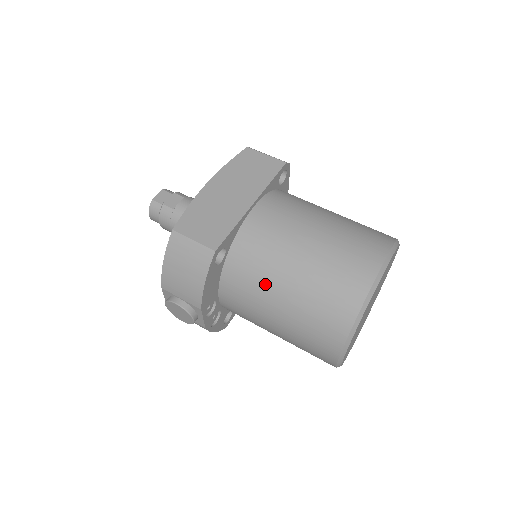
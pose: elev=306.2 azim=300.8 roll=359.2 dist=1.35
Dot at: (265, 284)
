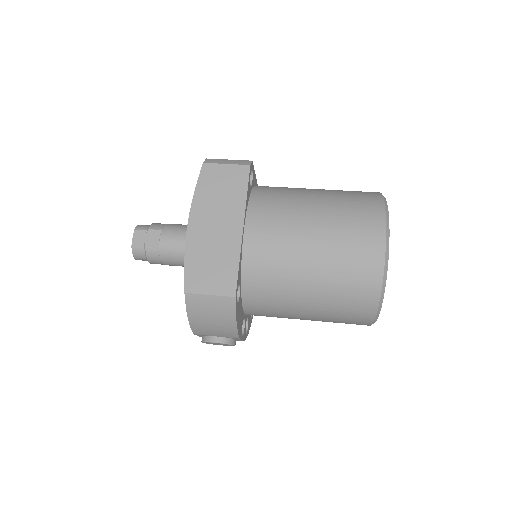
Dot at: (287, 297)
